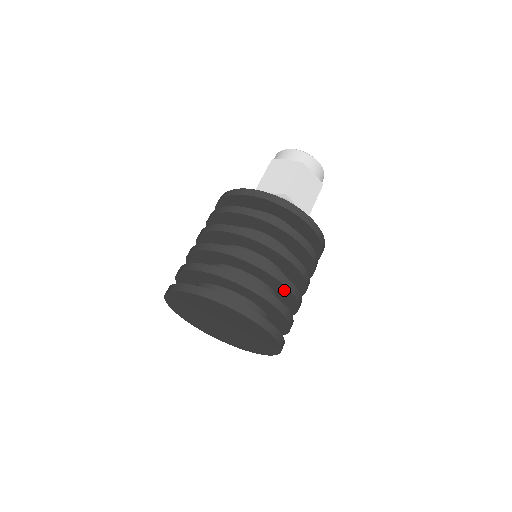
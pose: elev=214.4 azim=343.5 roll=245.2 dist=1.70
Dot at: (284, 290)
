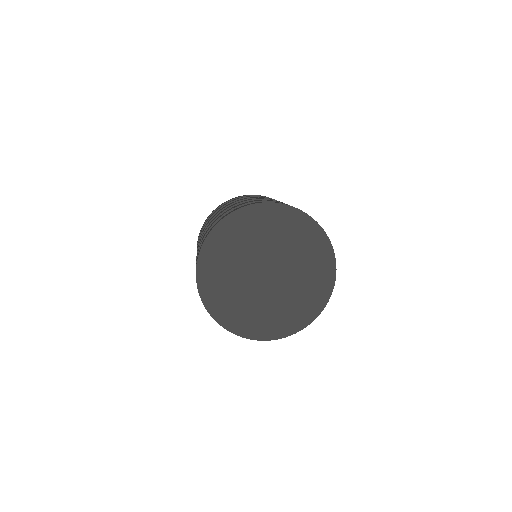
Dot at: occluded
